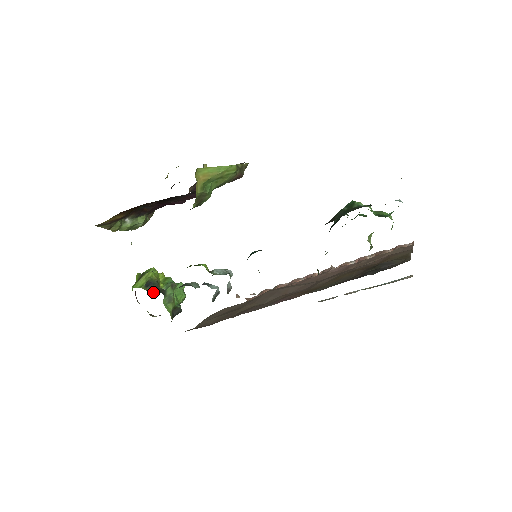
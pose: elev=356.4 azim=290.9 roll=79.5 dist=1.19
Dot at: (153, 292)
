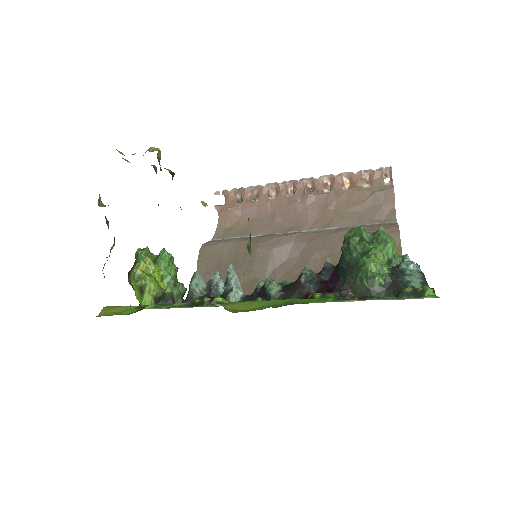
Dot at: occluded
